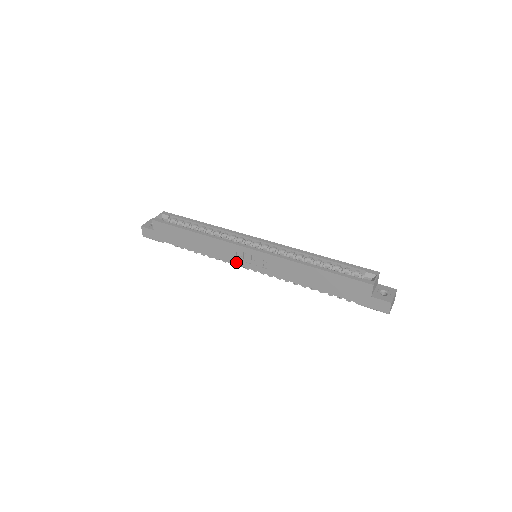
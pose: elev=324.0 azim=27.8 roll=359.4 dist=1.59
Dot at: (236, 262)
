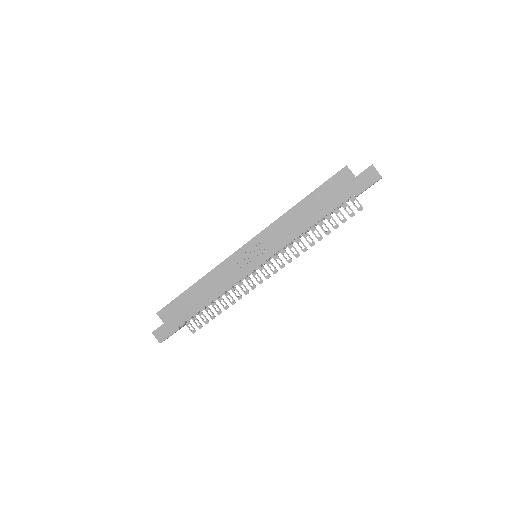
Dot at: (244, 273)
